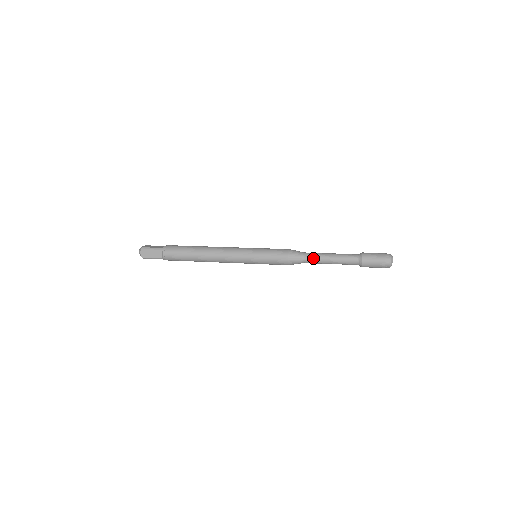
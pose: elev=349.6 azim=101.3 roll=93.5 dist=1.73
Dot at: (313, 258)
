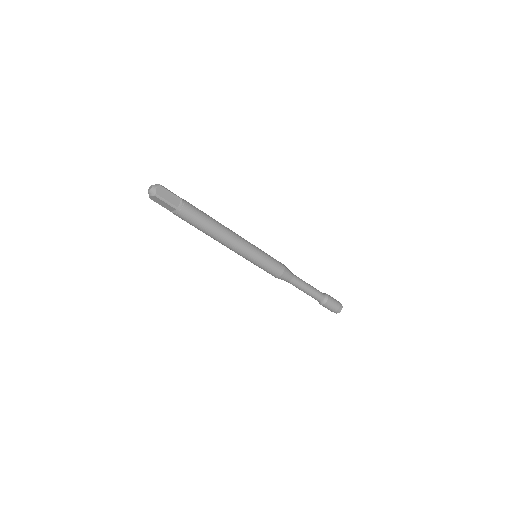
Dot at: (299, 279)
